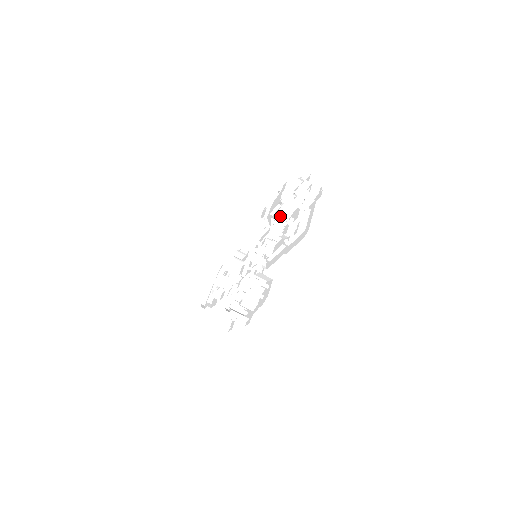
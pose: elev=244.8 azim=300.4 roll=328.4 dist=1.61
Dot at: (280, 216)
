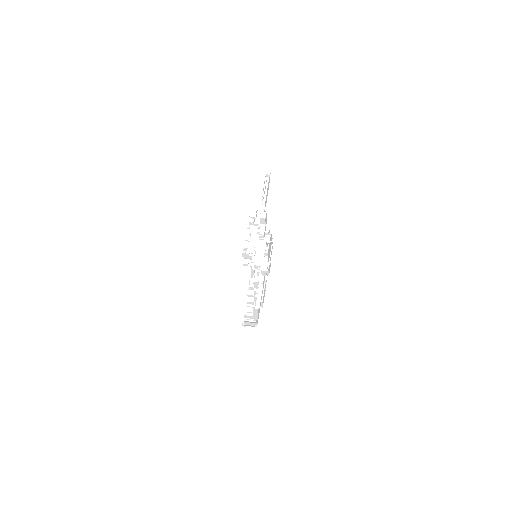
Dot at: occluded
